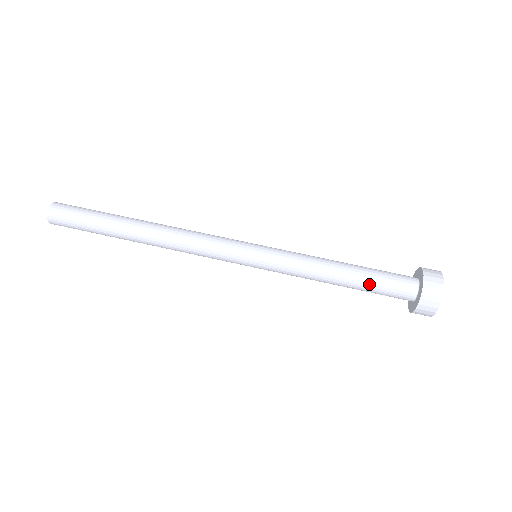
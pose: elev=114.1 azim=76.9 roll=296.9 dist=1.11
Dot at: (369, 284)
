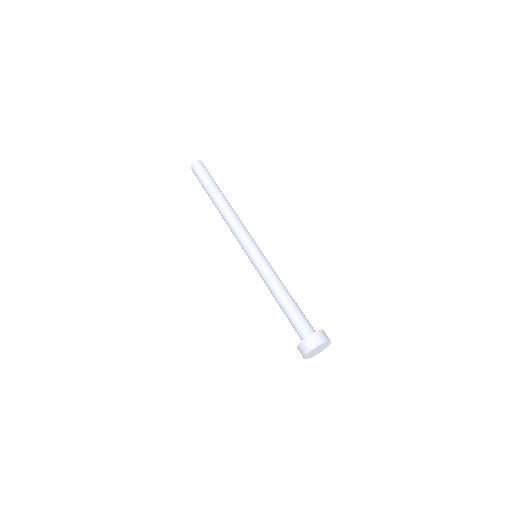
Dot at: (291, 312)
